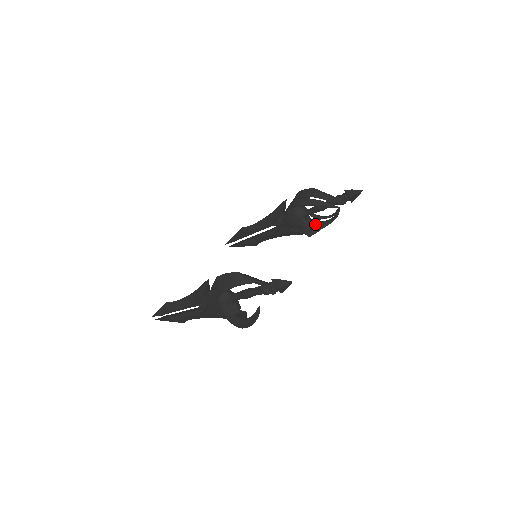
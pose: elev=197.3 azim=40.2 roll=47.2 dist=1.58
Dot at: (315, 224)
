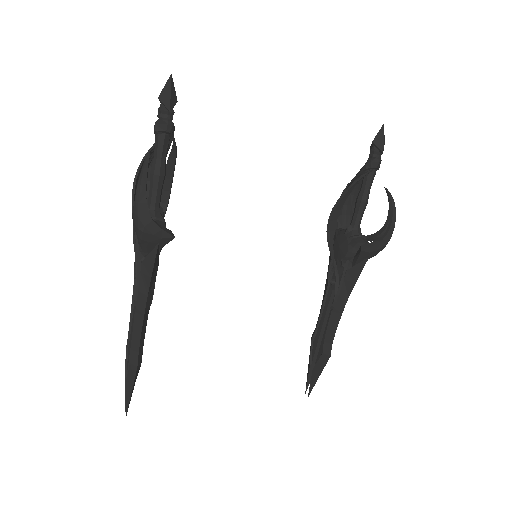
Dot at: occluded
